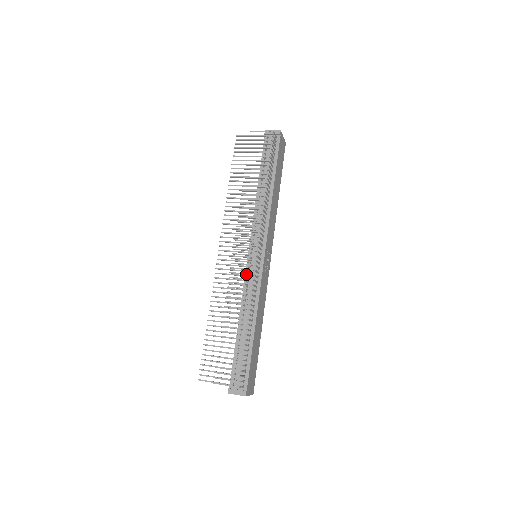
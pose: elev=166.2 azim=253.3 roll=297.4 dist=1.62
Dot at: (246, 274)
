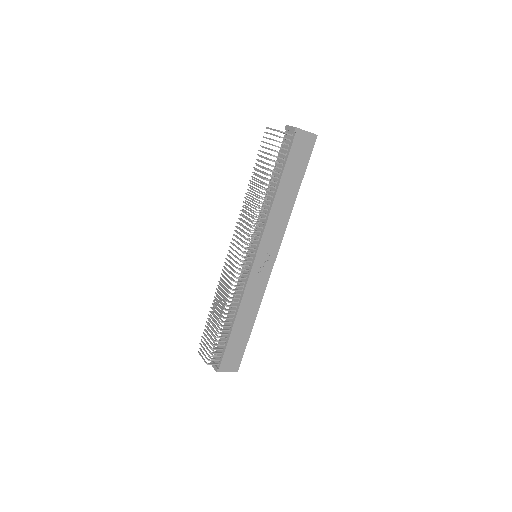
Dot at: (231, 274)
